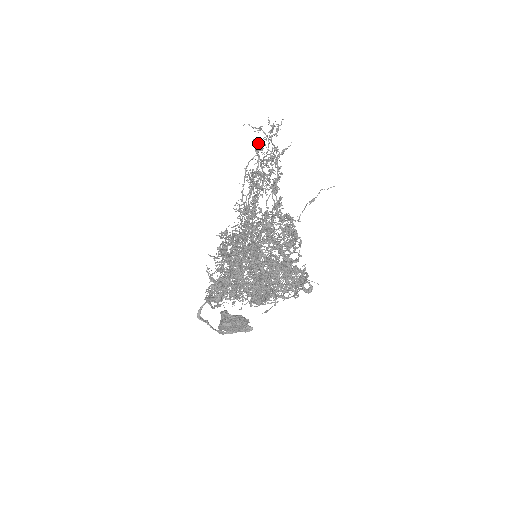
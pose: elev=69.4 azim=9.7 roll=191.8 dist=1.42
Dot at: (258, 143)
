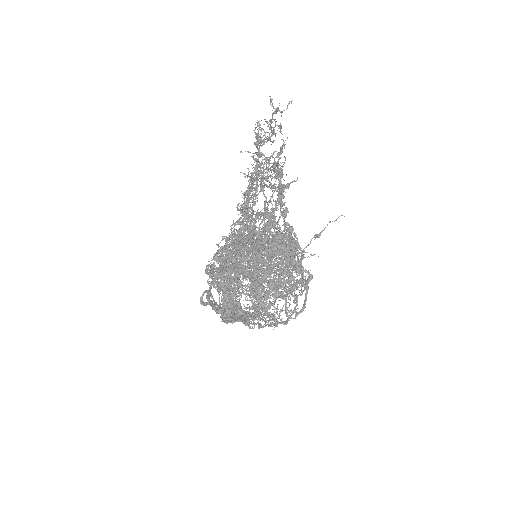
Dot at: (258, 139)
